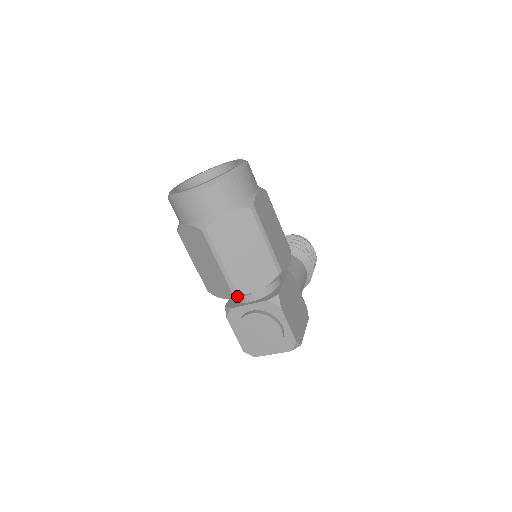
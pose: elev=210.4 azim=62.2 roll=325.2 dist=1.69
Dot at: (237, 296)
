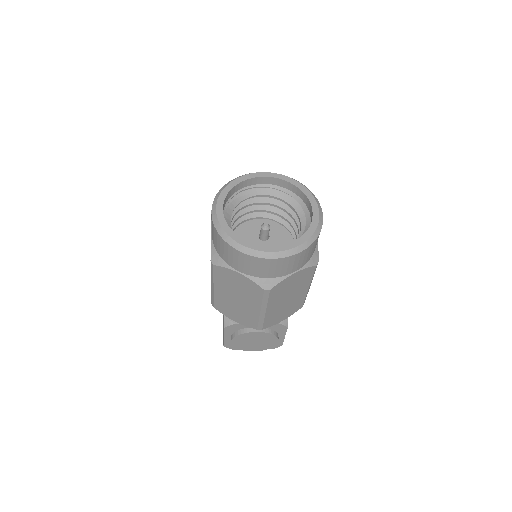
Dot at: occluded
